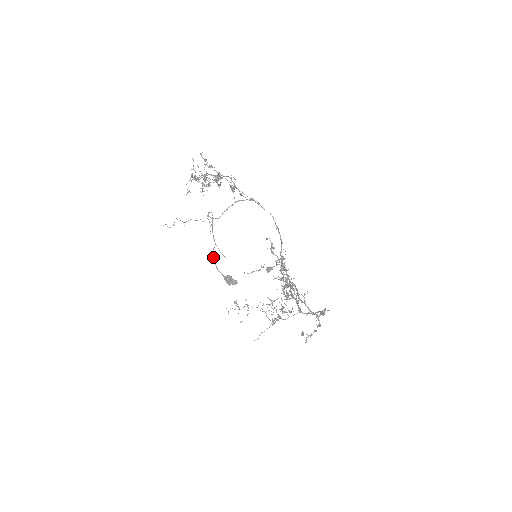
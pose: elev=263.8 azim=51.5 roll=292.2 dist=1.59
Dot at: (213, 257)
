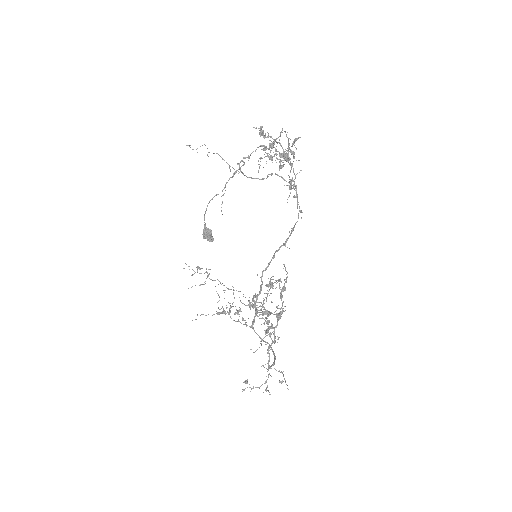
Dot at: (209, 202)
